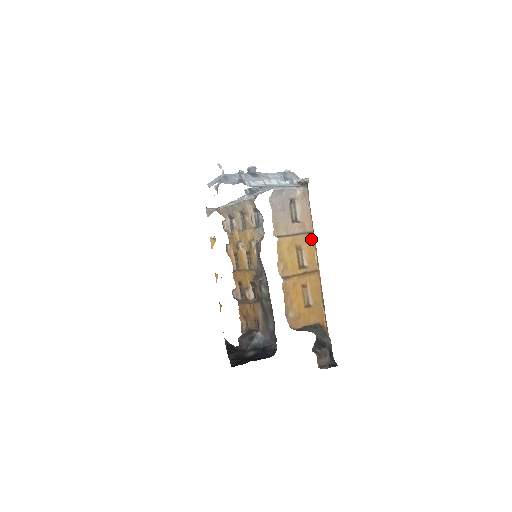
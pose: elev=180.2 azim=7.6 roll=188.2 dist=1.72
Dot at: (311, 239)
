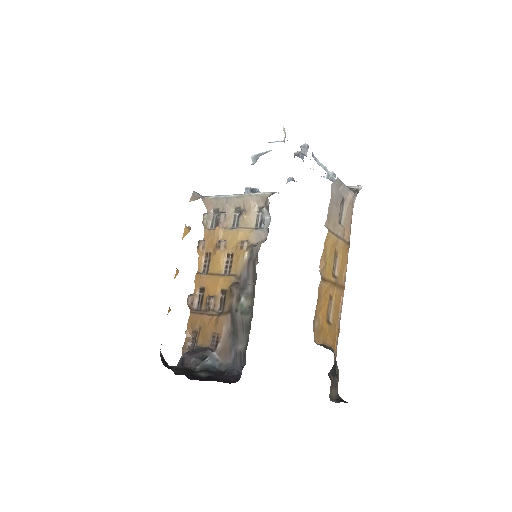
Dot at: (346, 250)
